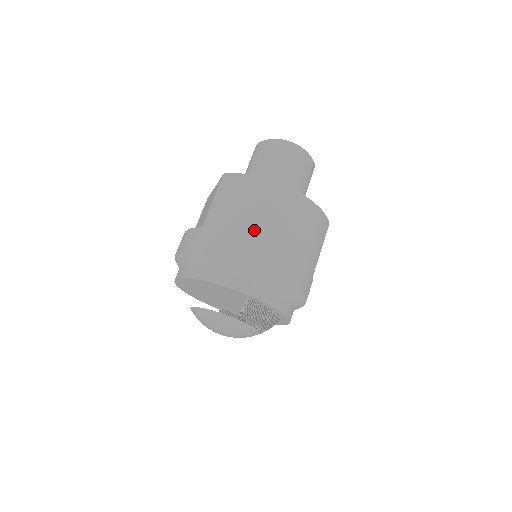
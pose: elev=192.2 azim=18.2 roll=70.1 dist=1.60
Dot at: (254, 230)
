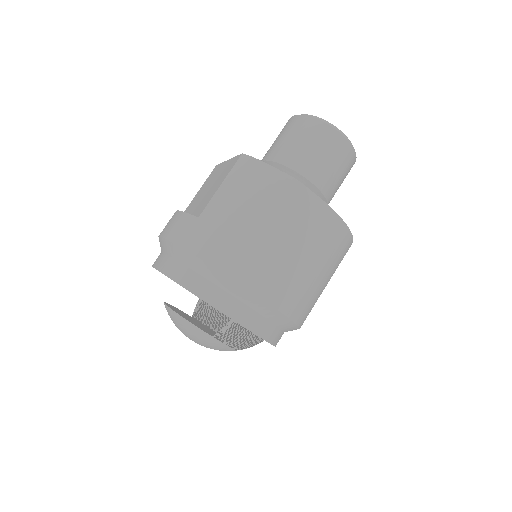
Dot at: (261, 243)
